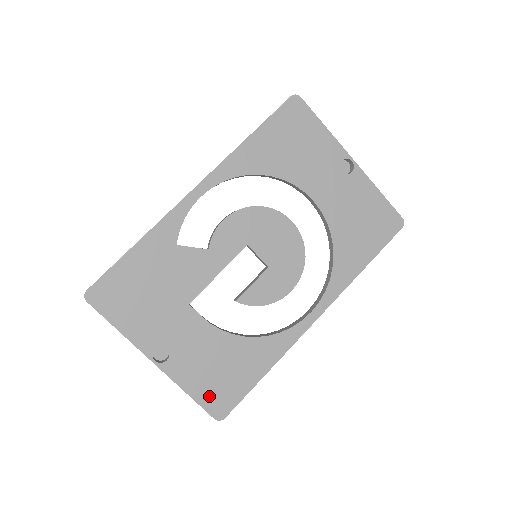
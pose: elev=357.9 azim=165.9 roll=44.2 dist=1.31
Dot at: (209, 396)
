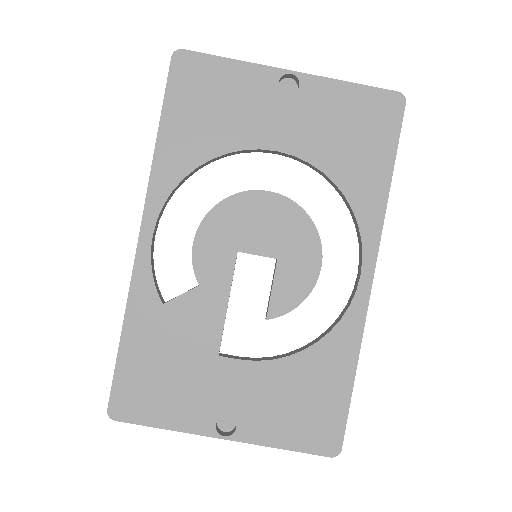
Dot at: (307, 437)
